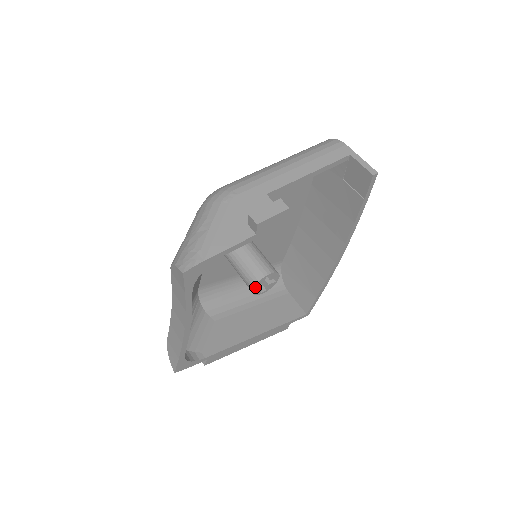
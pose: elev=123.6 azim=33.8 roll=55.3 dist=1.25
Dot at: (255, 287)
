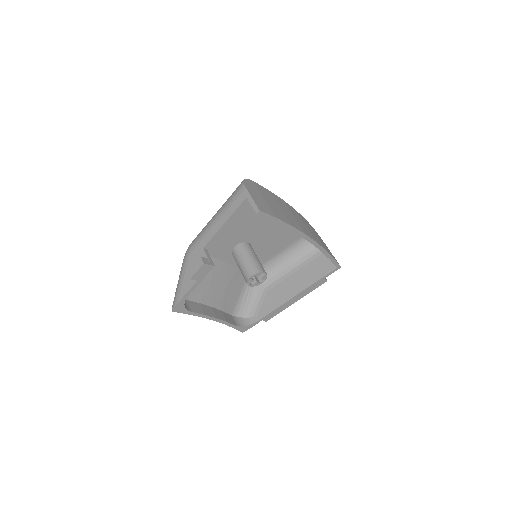
Dot at: (249, 285)
